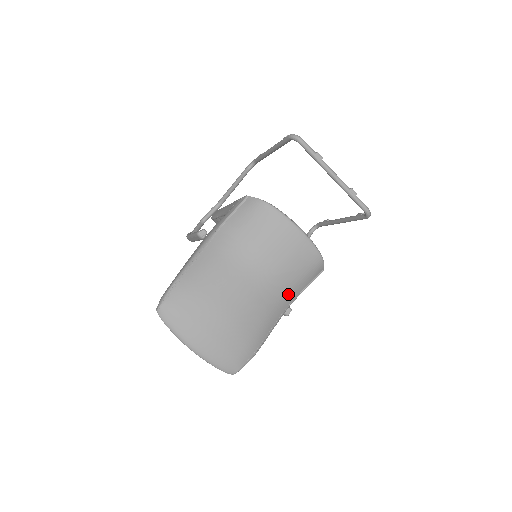
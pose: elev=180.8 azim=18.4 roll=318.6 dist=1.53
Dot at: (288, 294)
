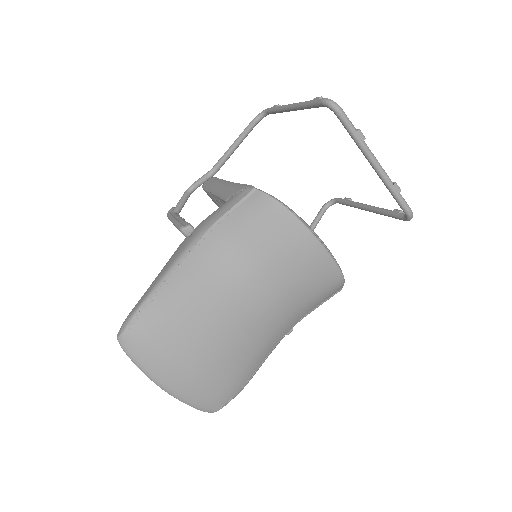
Dot at: (292, 317)
